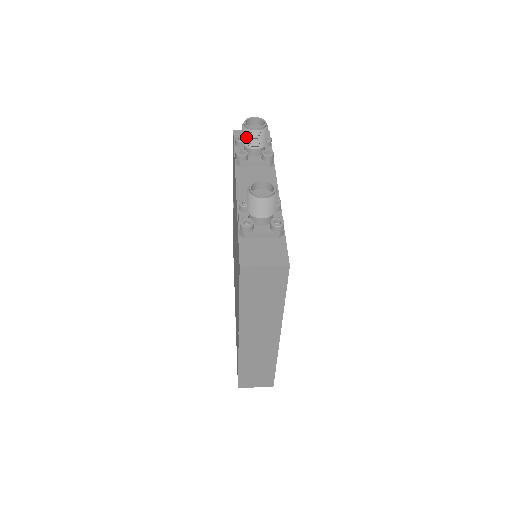
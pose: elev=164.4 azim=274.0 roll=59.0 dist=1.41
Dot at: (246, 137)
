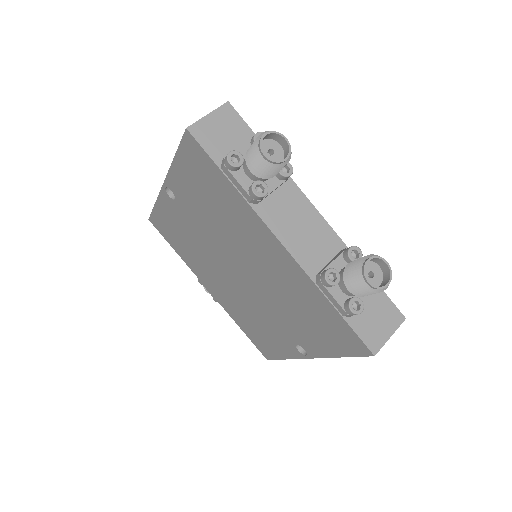
Dot at: (266, 171)
